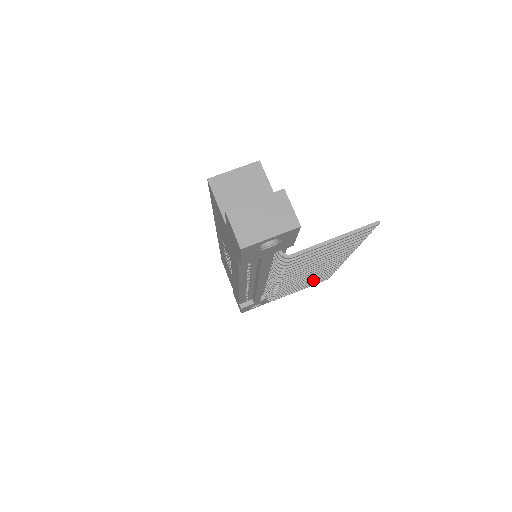
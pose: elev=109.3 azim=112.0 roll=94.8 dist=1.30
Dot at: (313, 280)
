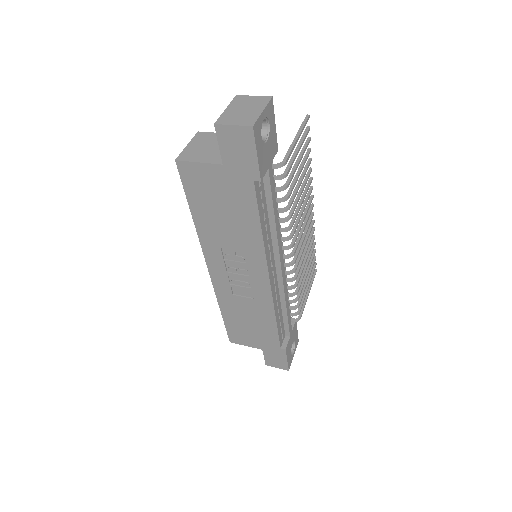
Dot at: (309, 266)
